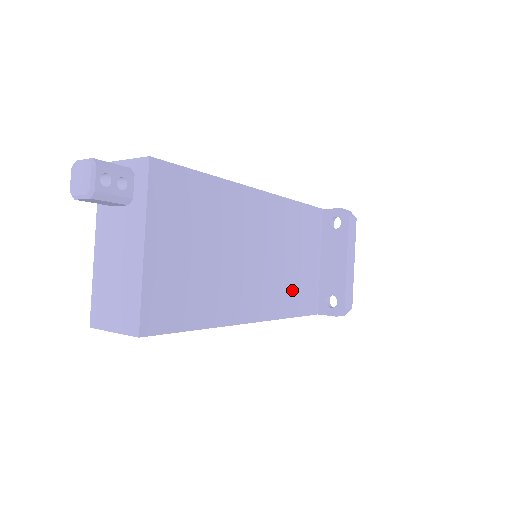
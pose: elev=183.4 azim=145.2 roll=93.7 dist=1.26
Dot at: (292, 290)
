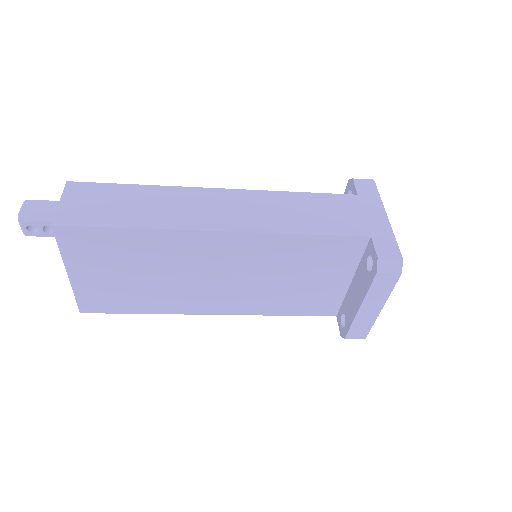
Dot at: (284, 299)
